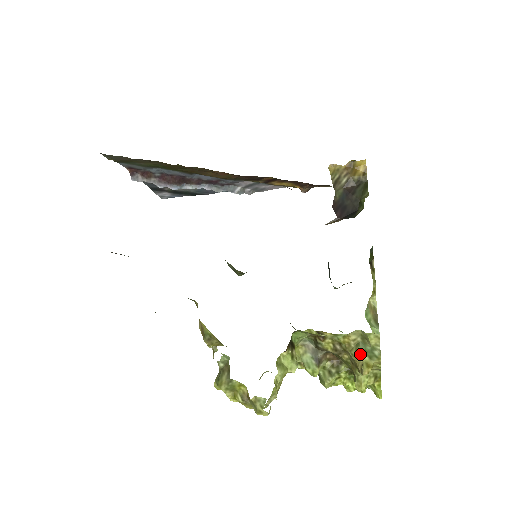
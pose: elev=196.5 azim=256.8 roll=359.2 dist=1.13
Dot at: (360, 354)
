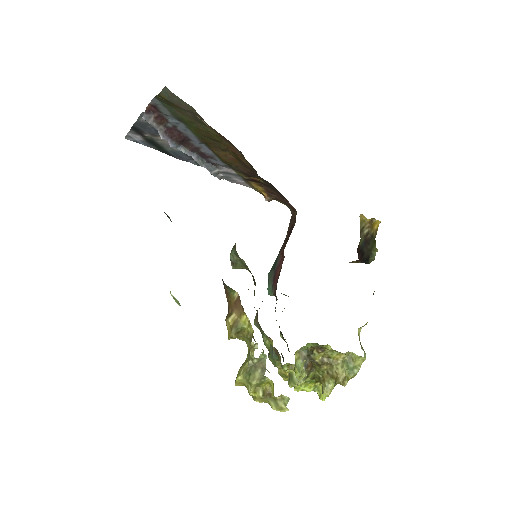
Dot at: (345, 370)
